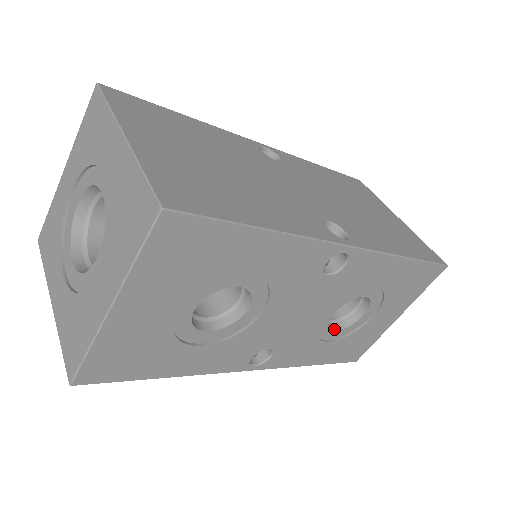
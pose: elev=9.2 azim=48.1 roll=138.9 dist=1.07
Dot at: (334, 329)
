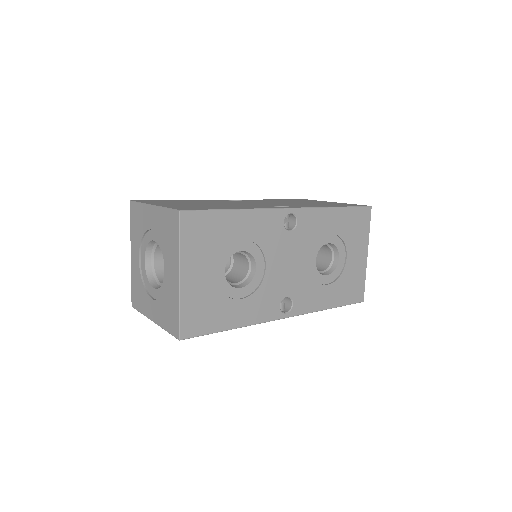
Dot at: (325, 275)
